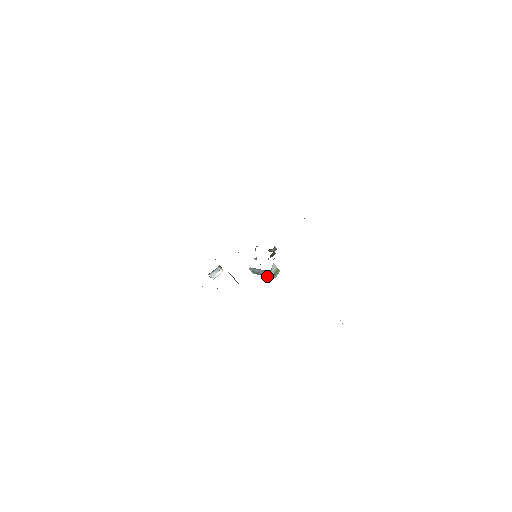
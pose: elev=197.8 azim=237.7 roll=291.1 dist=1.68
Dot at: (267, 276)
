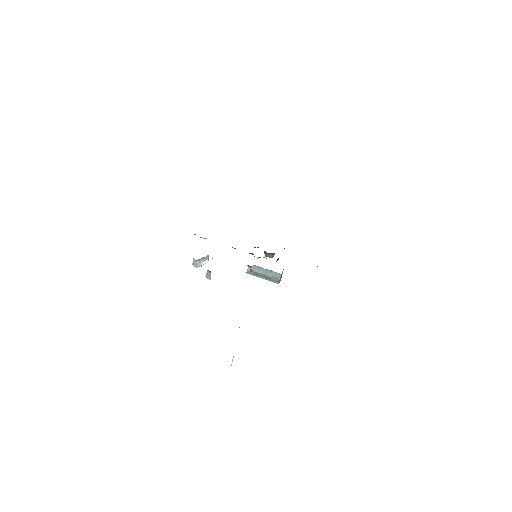
Dot at: (269, 279)
